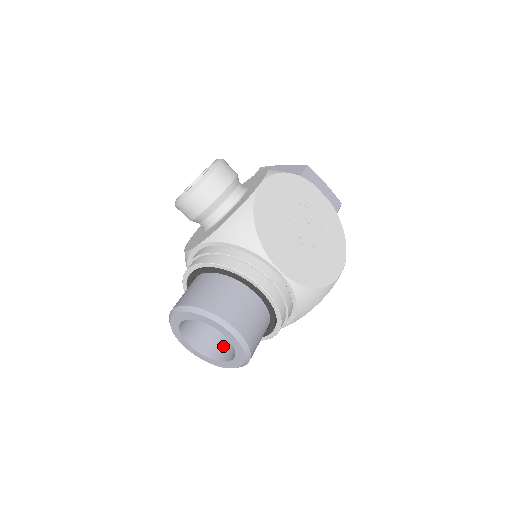
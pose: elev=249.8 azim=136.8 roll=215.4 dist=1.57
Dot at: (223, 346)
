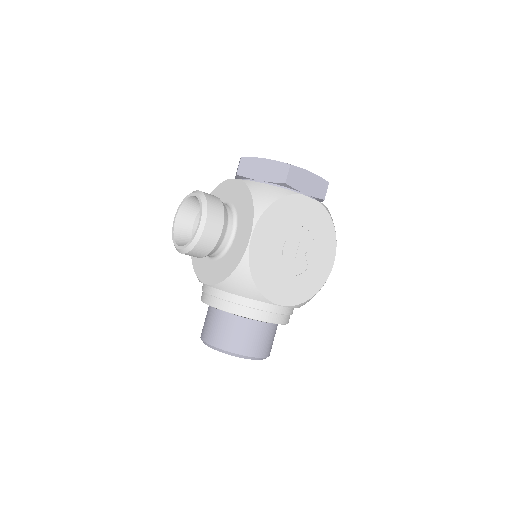
Dot at: occluded
